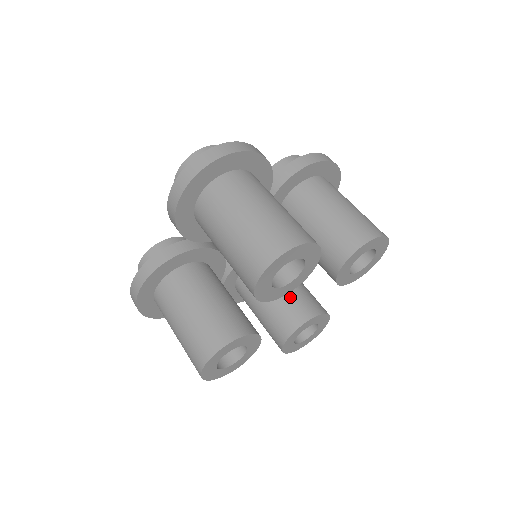
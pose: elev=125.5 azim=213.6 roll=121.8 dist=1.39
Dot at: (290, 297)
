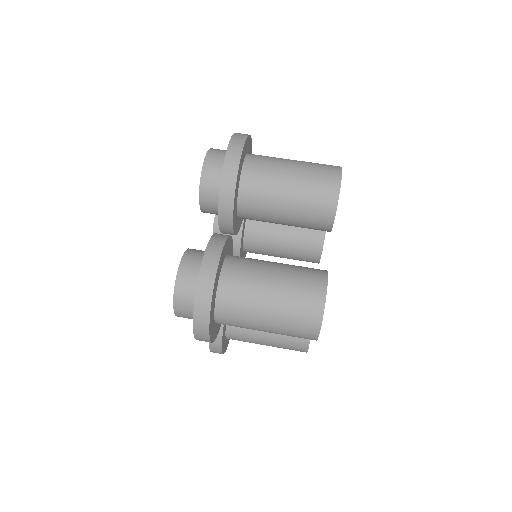
Dot at: occluded
